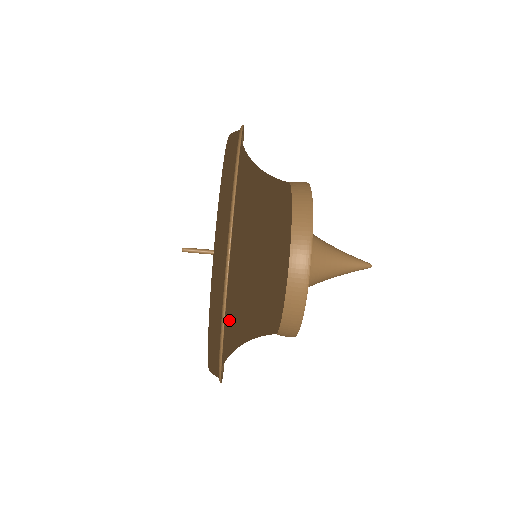
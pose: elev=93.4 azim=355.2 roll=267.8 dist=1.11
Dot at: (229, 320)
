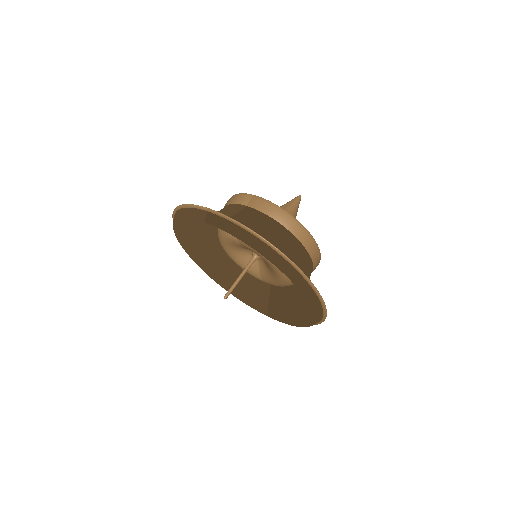
Dot at: occluded
